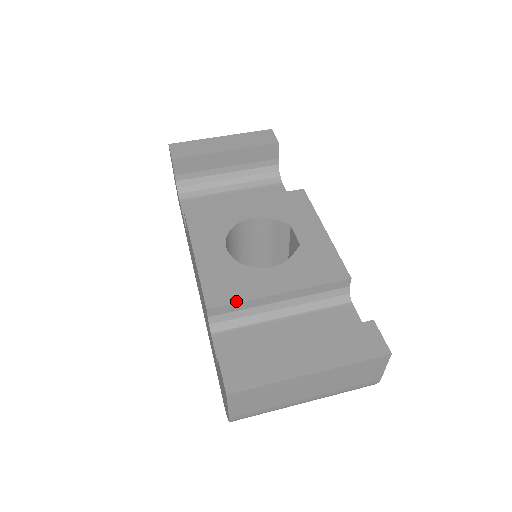
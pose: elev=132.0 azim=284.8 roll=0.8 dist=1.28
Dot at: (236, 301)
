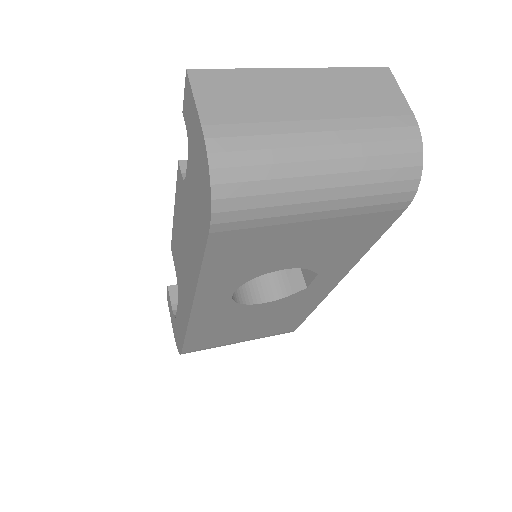
Dot at: occluded
